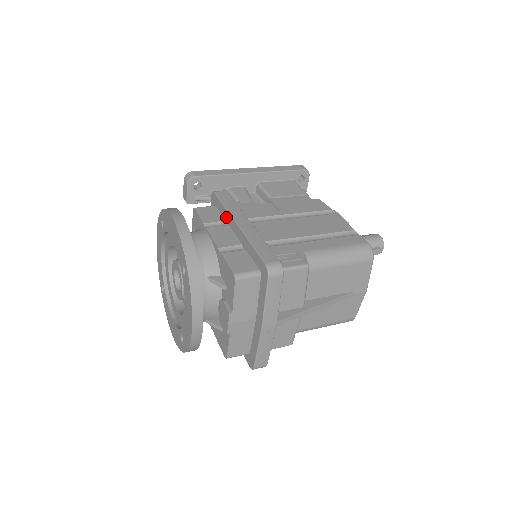
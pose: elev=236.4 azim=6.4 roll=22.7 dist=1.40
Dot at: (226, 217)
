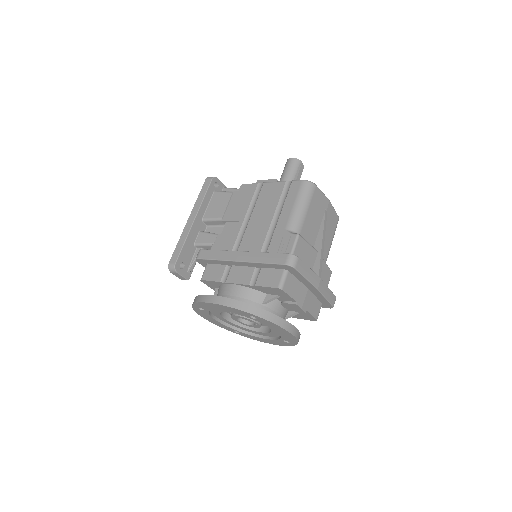
Dot at: (225, 264)
